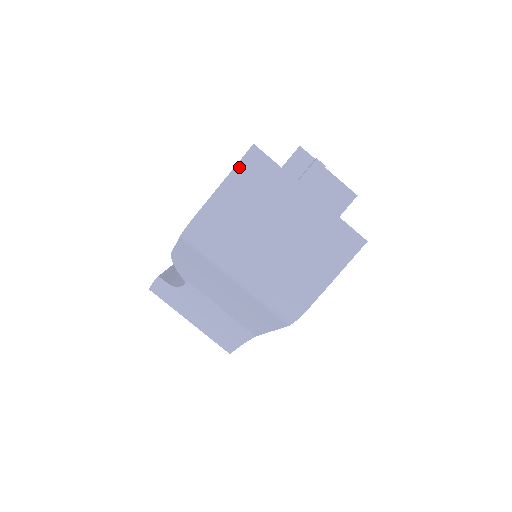
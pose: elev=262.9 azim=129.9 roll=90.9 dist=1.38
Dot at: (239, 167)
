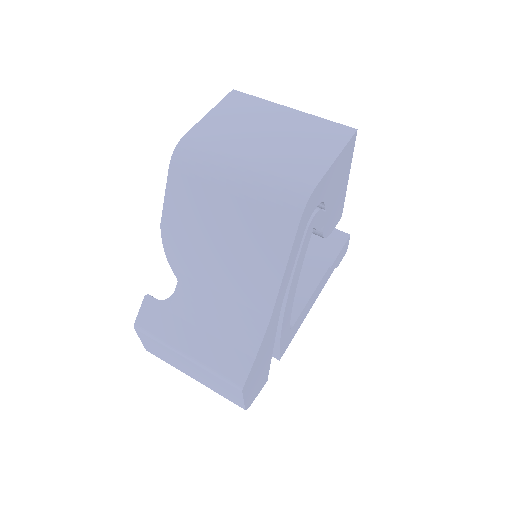
Dot at: (222, 102)
